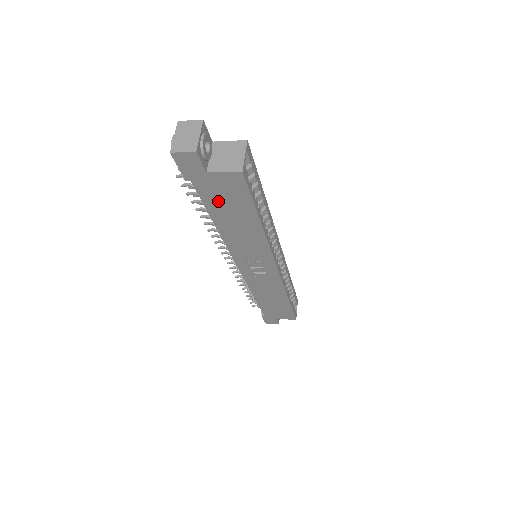
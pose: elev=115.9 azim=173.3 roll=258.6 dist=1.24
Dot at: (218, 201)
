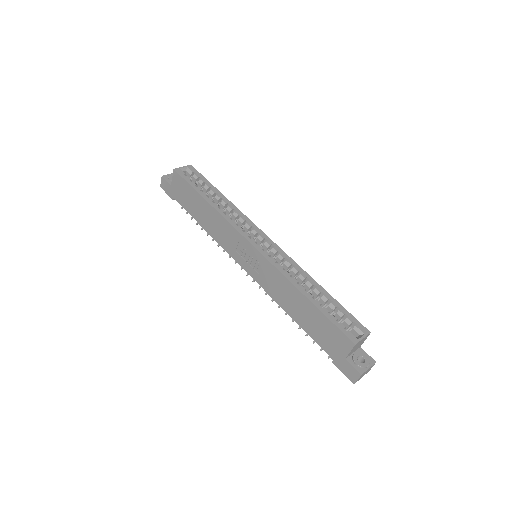
Dot at: (187, 202)
